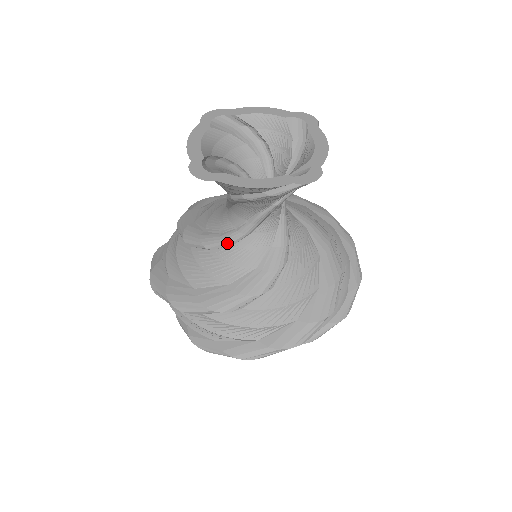
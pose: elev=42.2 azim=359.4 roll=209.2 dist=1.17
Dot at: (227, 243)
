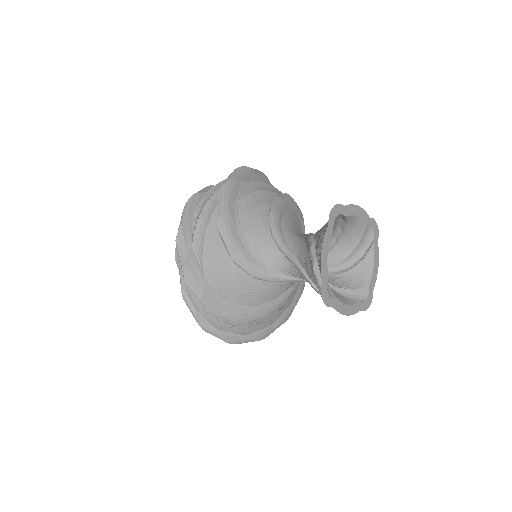
Dot at: (270, 281)
